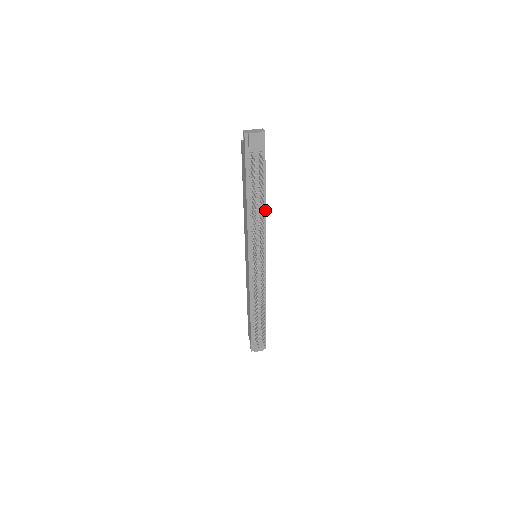
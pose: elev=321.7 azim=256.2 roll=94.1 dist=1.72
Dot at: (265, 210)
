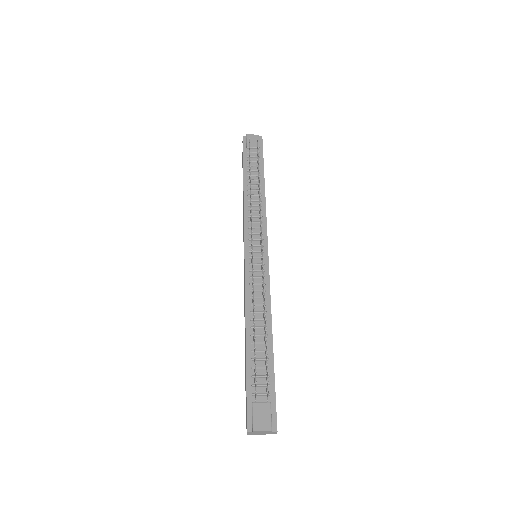
Dot at: (265, 198)
